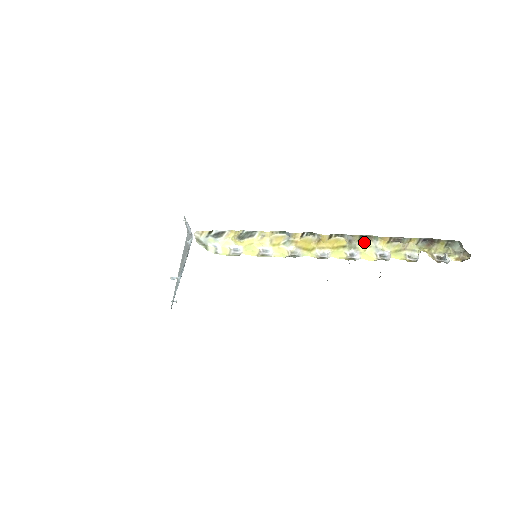
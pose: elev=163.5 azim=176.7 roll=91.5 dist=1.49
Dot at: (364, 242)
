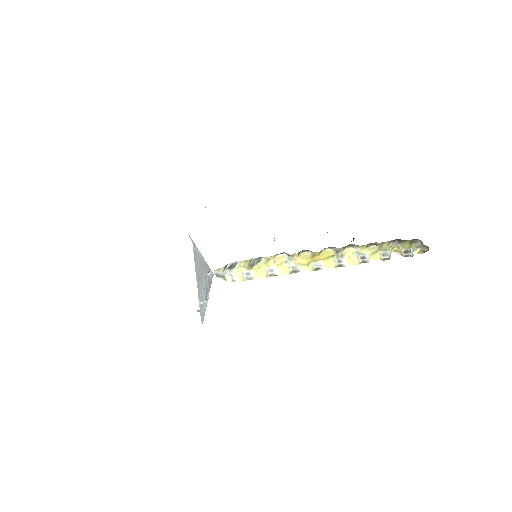
Dot at: (348, 250)
